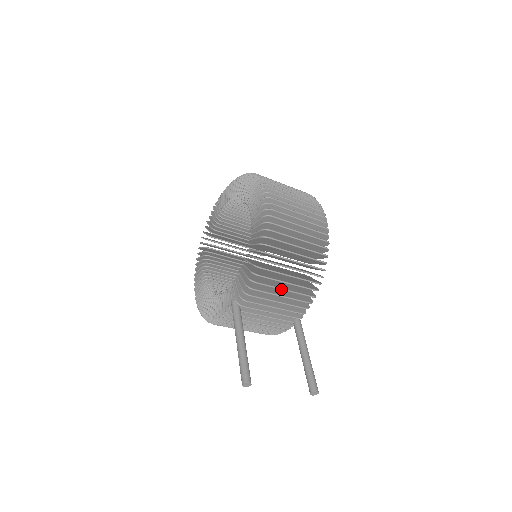
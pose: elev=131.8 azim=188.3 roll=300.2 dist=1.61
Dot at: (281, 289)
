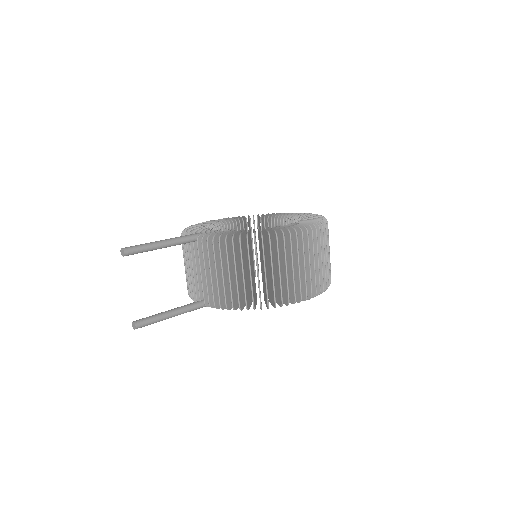
Dot at: (222, 269)
